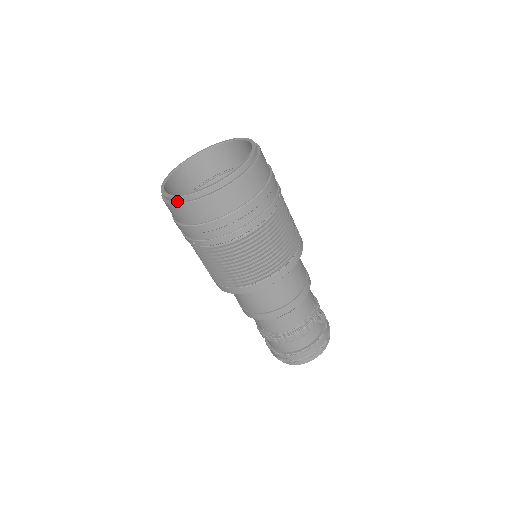
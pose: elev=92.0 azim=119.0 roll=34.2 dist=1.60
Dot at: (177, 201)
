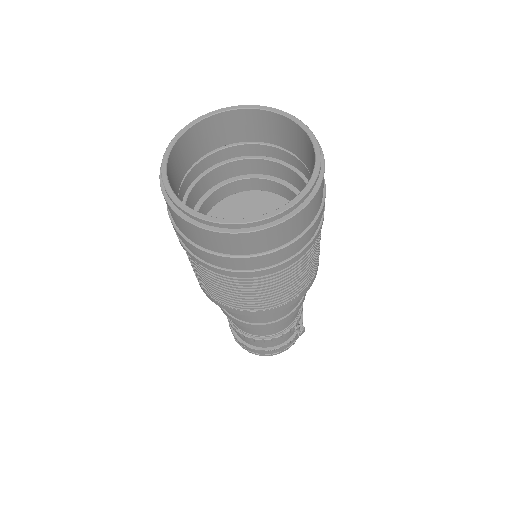
Dot at: (182, 211)
